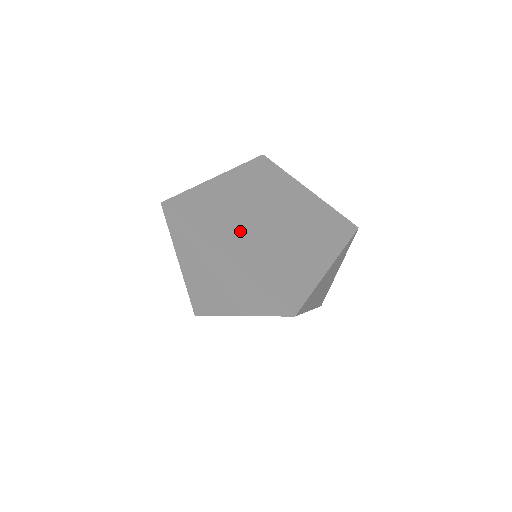
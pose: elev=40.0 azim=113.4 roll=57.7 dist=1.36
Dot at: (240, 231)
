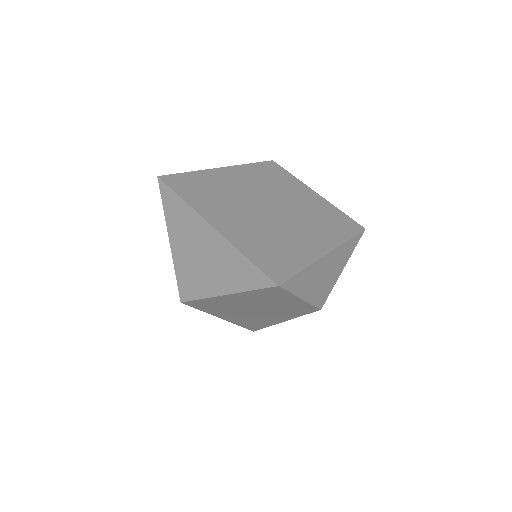
Dot at: (234, 209)
